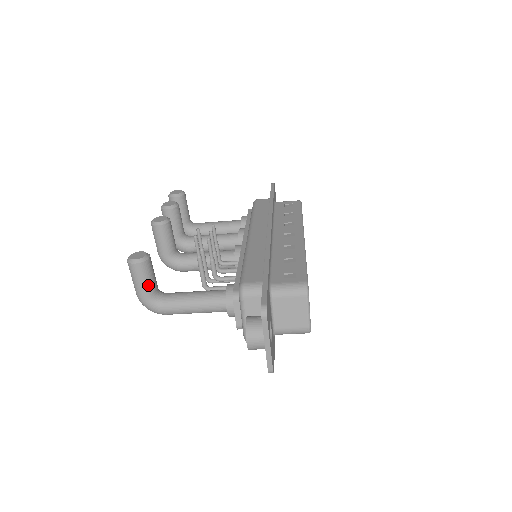
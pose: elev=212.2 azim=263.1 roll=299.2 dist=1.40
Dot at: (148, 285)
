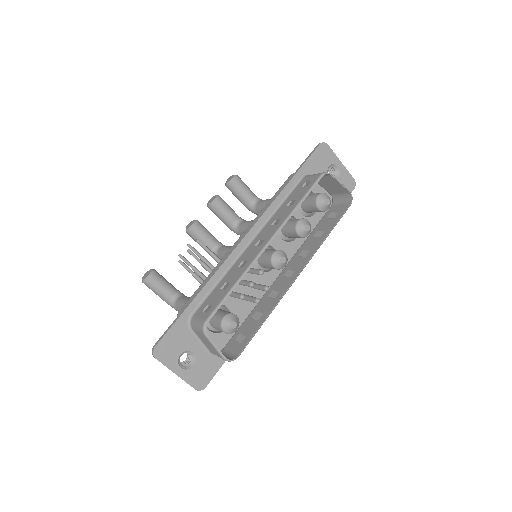
Dot at: (160, 295)
